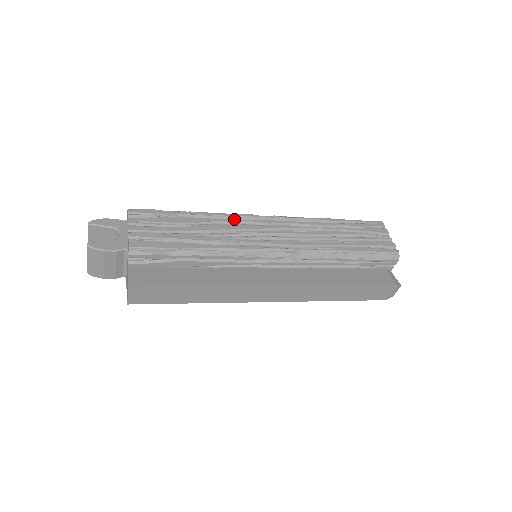
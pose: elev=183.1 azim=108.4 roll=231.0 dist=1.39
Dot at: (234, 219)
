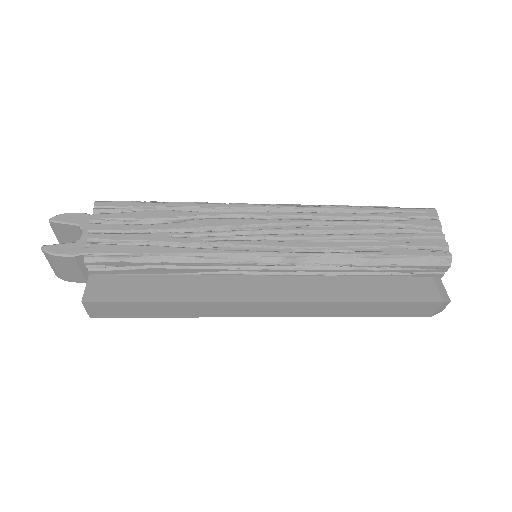
Dot at: (226, 211)
